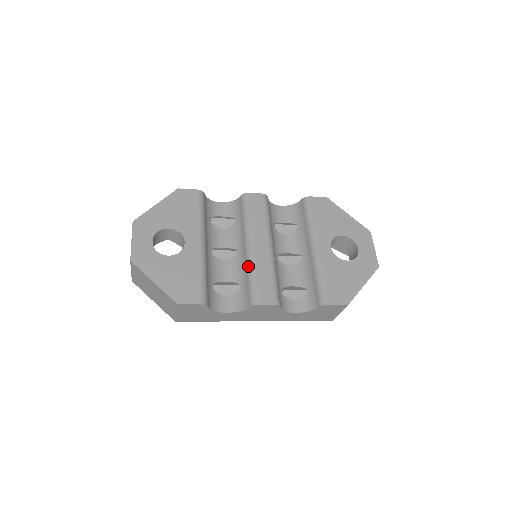
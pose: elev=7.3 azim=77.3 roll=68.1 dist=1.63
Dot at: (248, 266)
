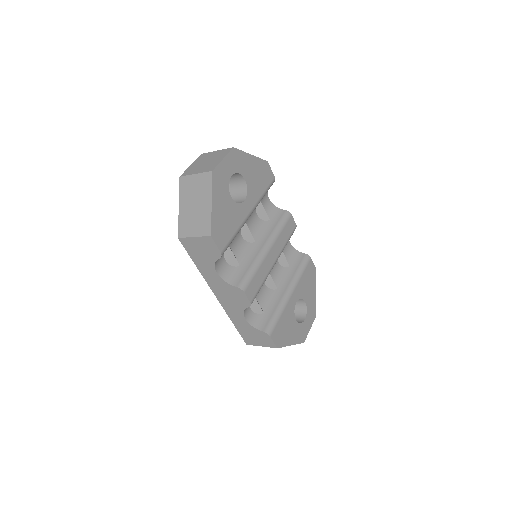
Dot at: (257, 260)
